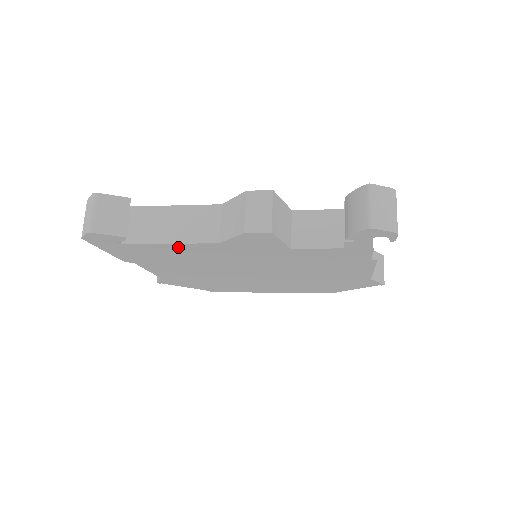
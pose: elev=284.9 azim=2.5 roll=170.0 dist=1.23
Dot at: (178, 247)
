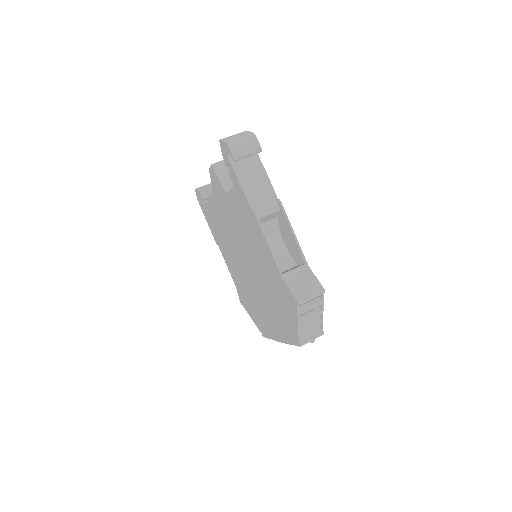
Dot at: (212, 206)
